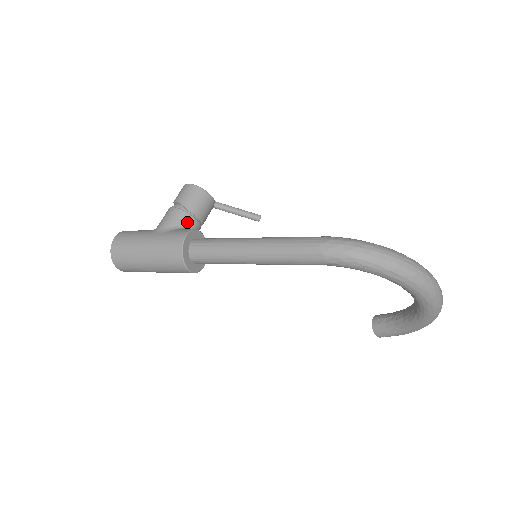
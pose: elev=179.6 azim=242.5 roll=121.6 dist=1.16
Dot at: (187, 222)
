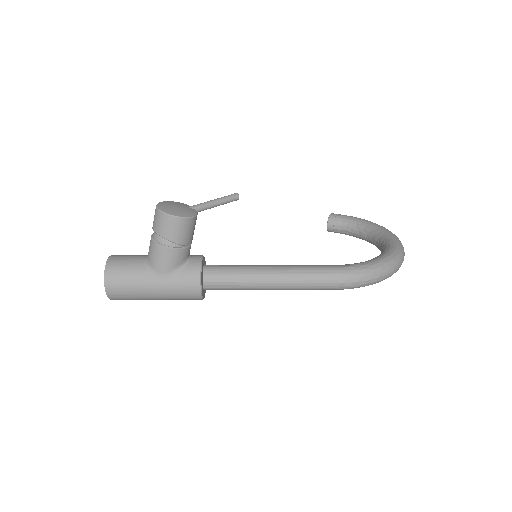
Dot at: (185, 256)
